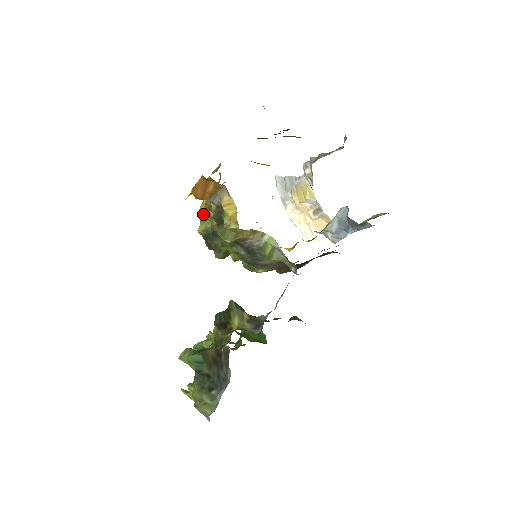
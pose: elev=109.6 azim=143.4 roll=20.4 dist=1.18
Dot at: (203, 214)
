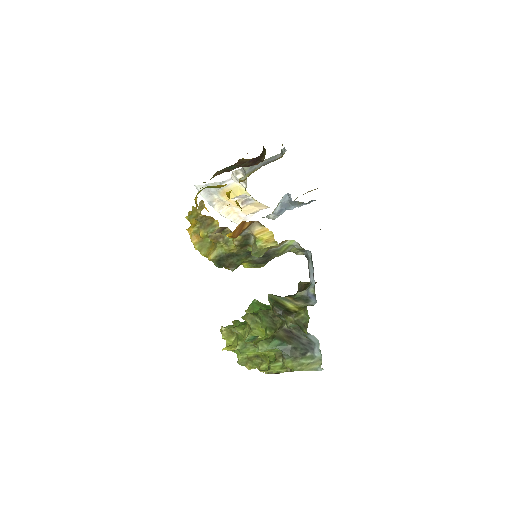
Dot at: (199, 244)
